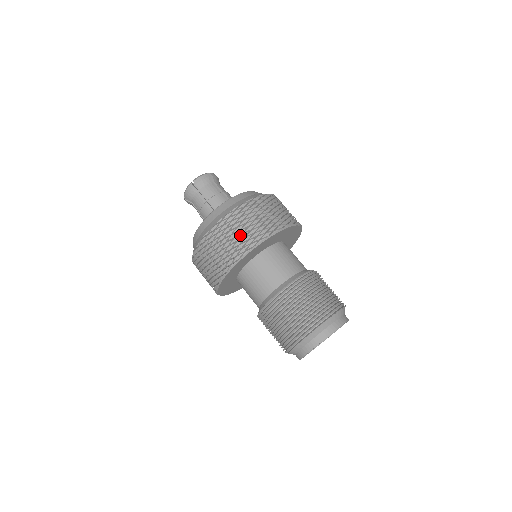
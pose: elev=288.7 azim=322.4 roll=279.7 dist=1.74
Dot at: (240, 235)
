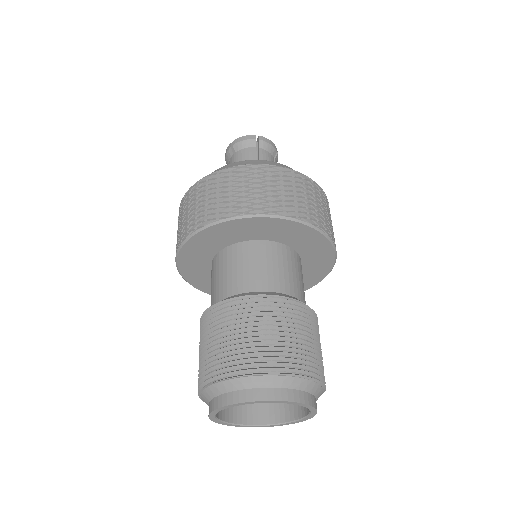
Dot at: (202, 206)
